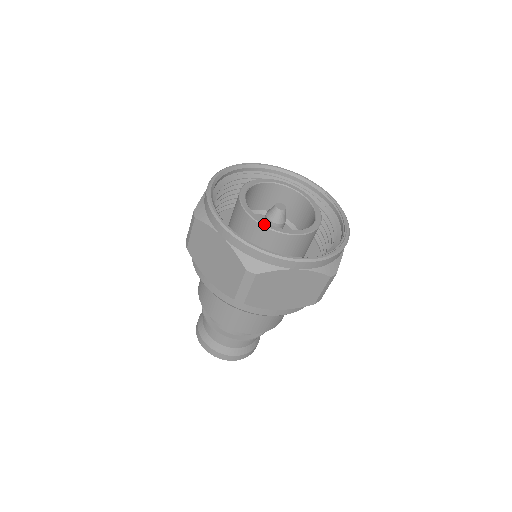
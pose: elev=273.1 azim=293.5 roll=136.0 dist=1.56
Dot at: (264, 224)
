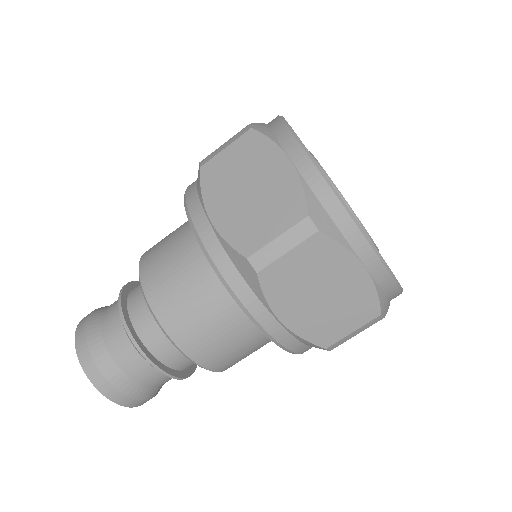
Dot at: occluded
